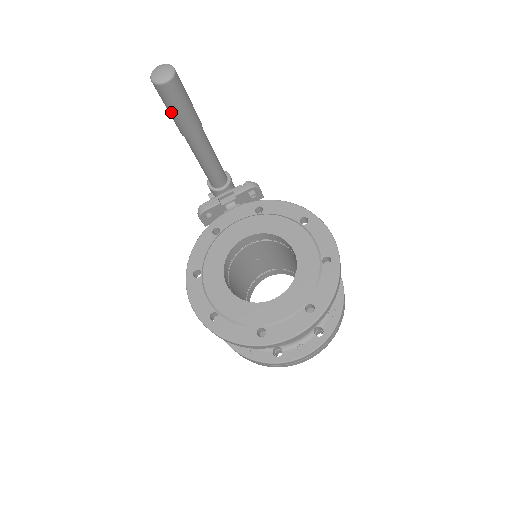
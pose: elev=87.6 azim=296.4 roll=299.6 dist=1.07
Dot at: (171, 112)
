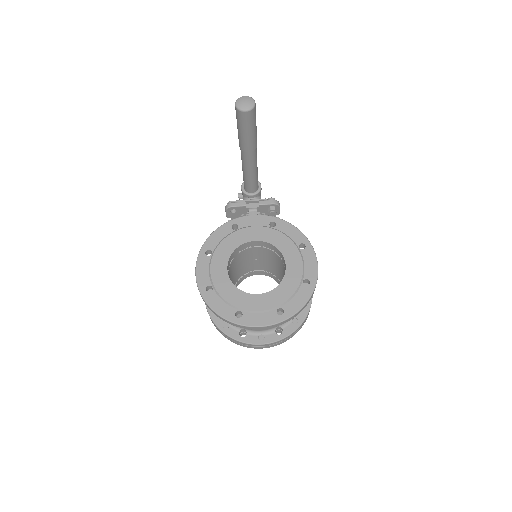
Dot at: (239, 130)
